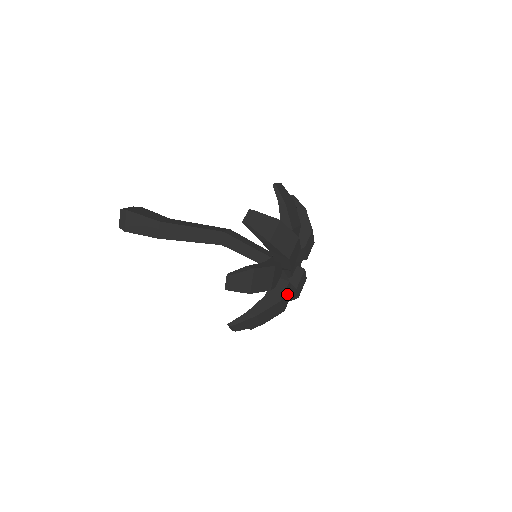
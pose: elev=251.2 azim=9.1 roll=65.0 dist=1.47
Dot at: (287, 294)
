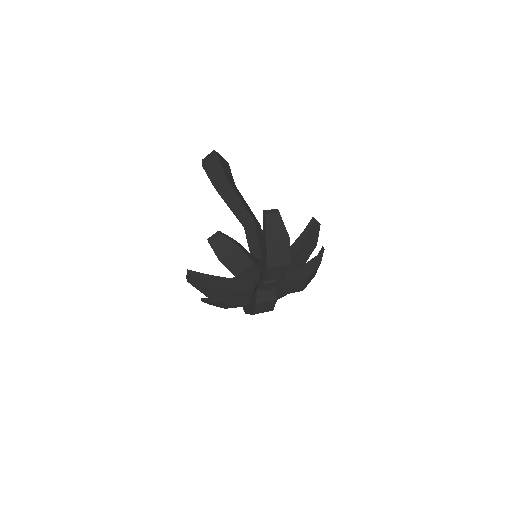
Dot at: (245, 295)
